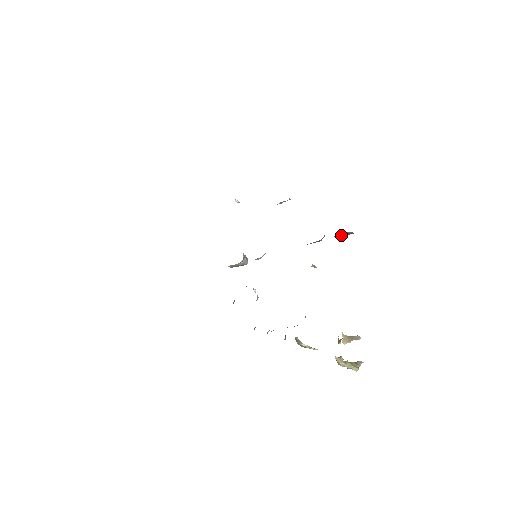
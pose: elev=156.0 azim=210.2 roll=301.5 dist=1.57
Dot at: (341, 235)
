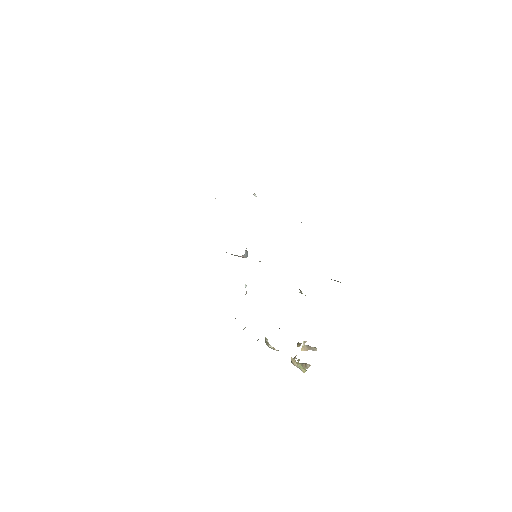
Dot at: occluded
